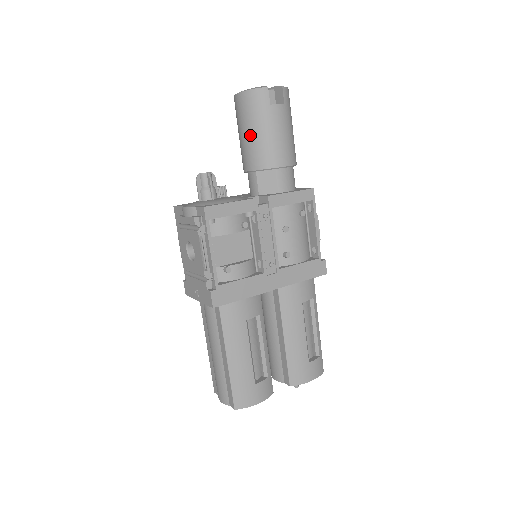
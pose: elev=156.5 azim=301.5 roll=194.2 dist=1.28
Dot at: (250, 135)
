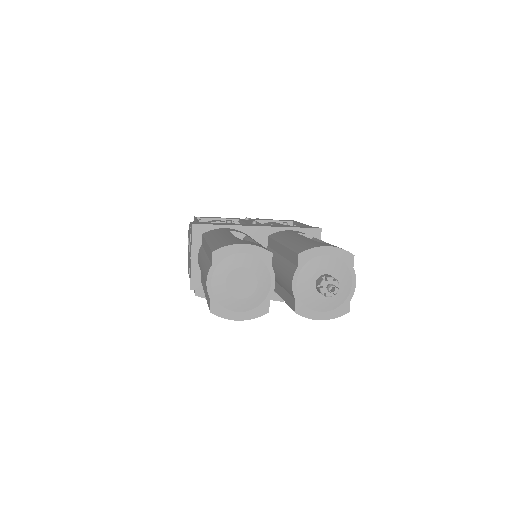
Dot at: occluded
